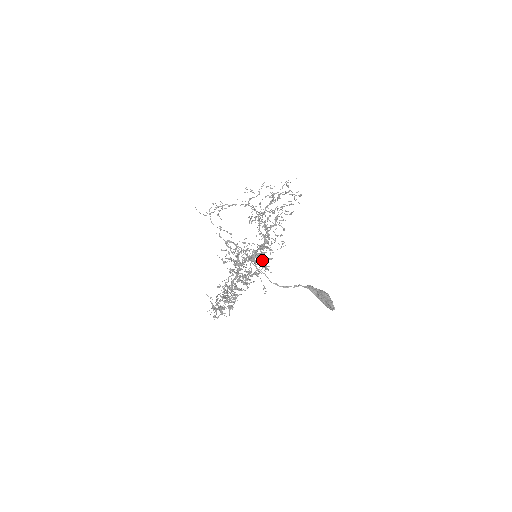
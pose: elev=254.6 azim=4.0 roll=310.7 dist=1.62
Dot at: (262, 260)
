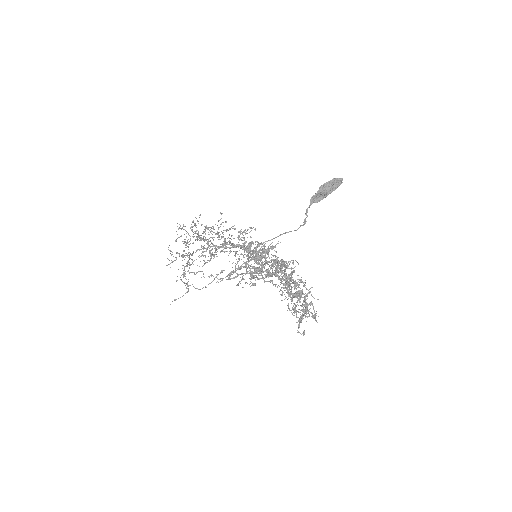
Dot at: occluded
